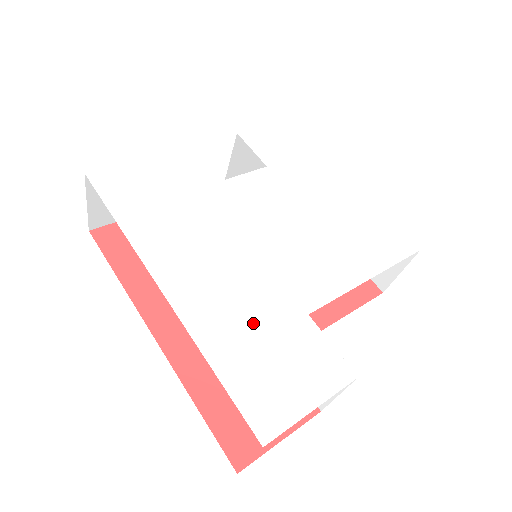
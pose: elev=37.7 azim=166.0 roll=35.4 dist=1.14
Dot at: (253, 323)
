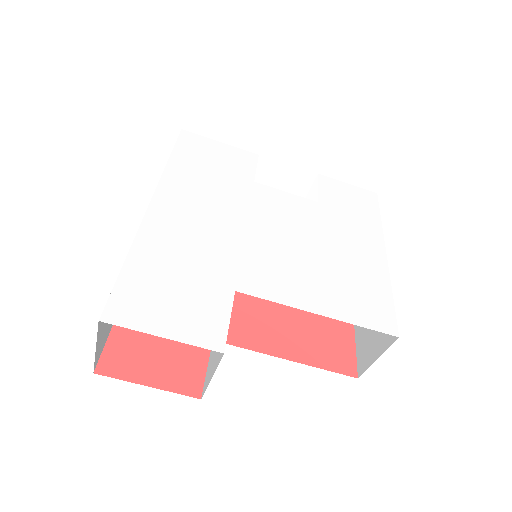
Dot at: (186, 262)
